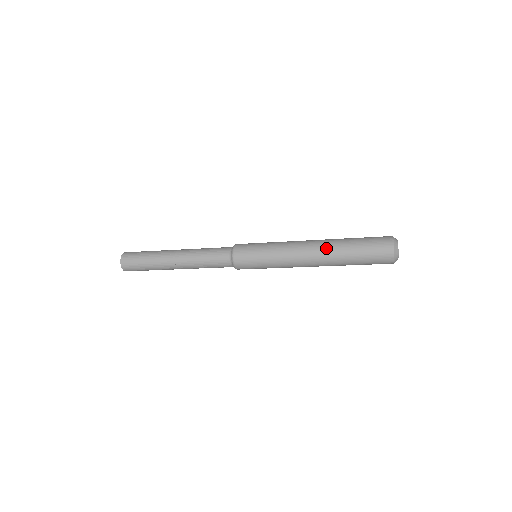
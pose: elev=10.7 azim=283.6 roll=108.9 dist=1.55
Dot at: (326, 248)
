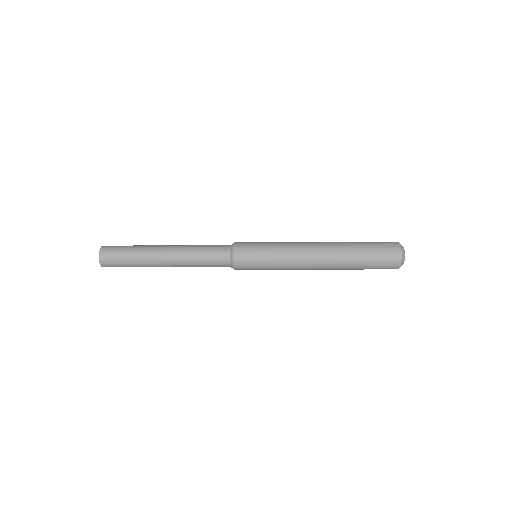
Dot at: (334, 256)
